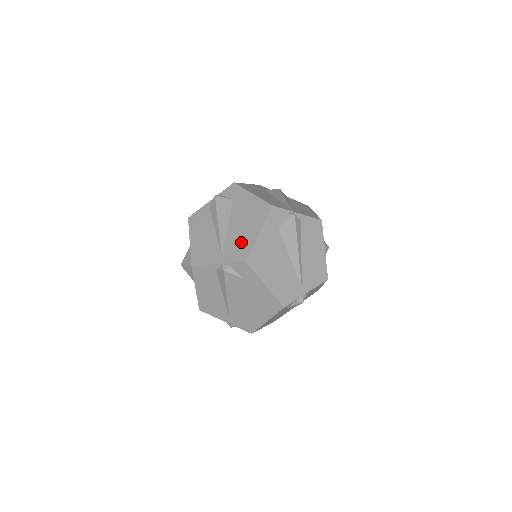
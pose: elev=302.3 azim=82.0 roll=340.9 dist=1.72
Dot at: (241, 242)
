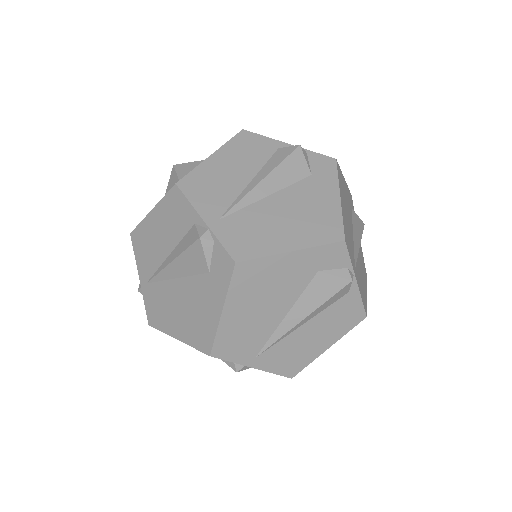
Dot at: (163, 311)
